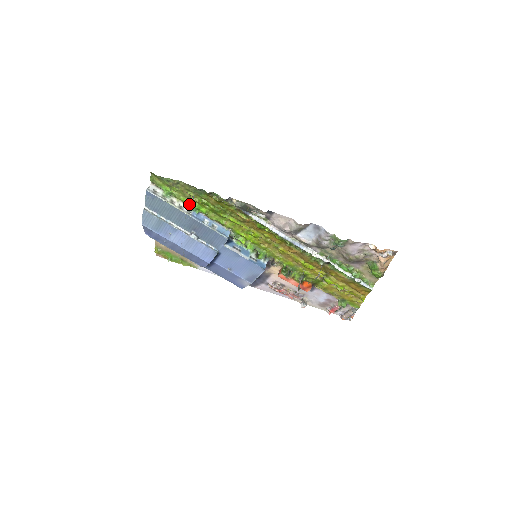
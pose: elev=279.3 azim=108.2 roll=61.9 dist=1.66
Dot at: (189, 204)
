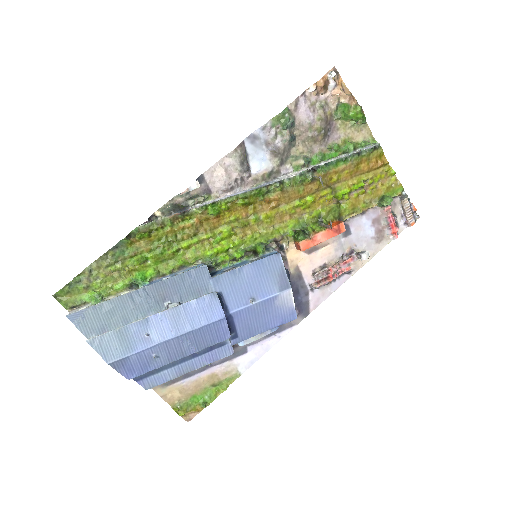
Dot at: (129, 284)
